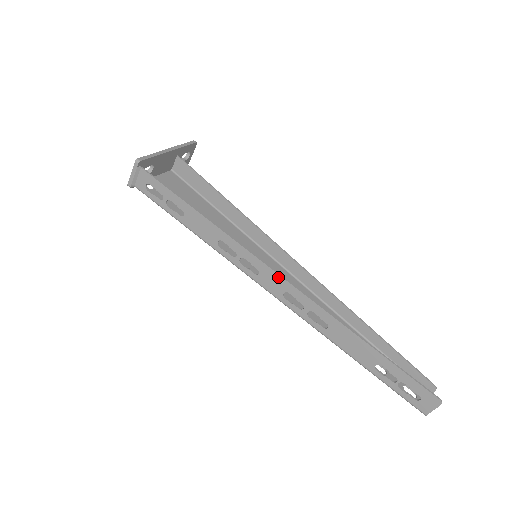
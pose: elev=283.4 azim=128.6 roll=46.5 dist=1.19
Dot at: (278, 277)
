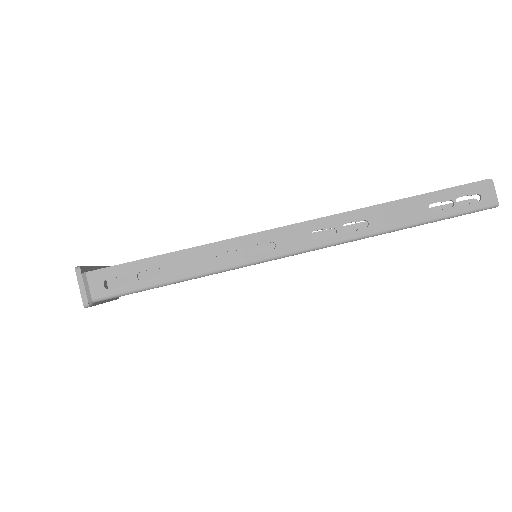
Dot at: (292, 228)
